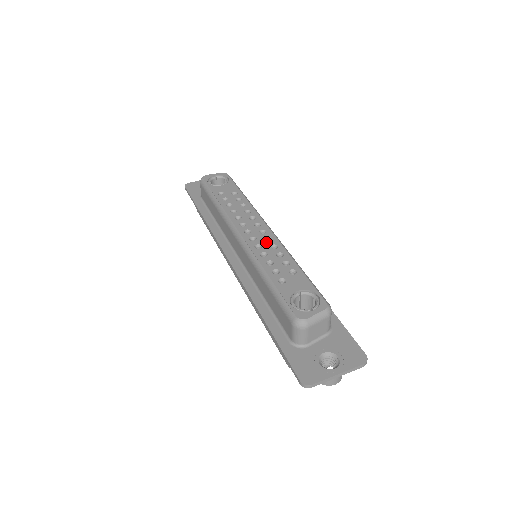
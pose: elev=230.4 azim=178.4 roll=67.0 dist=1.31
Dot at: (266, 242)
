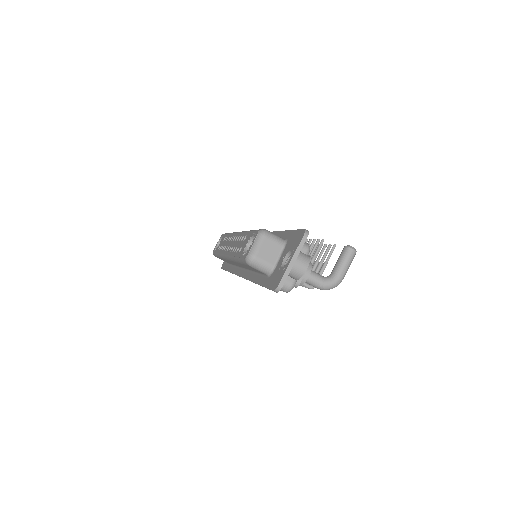
Dot at: (235, 242)
